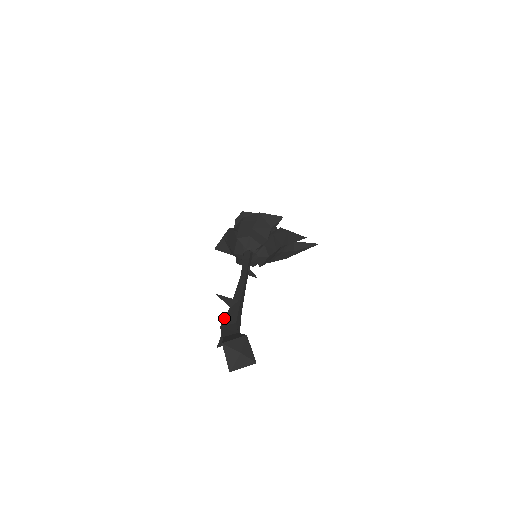
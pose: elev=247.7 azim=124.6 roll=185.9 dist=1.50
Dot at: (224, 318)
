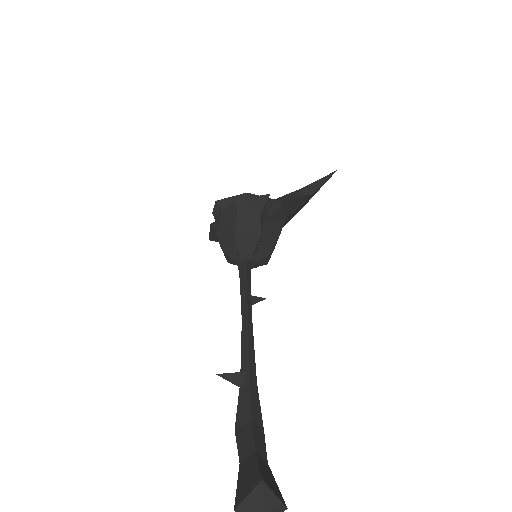
Dot at: occluded
